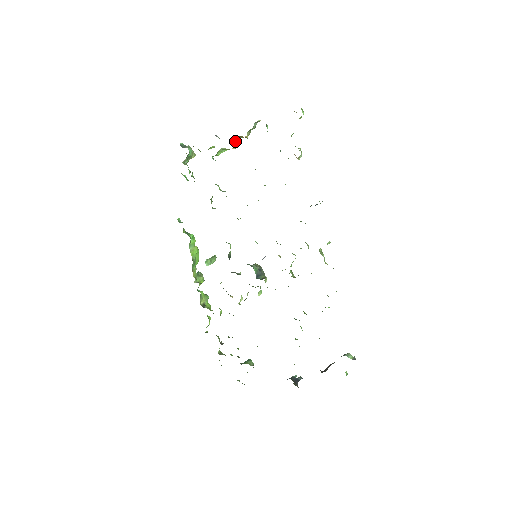
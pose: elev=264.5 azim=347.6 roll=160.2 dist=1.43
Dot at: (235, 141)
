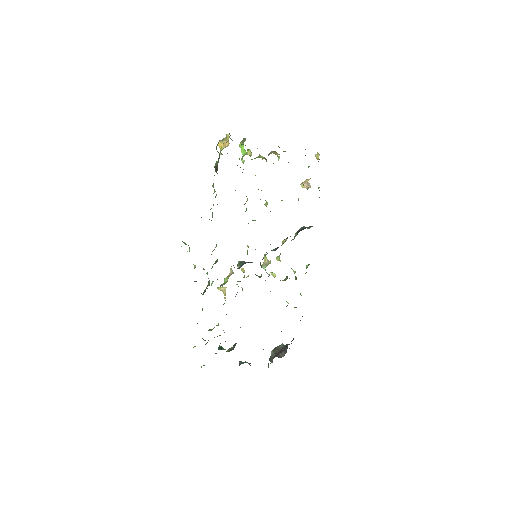
Dot at: (269, 154)
